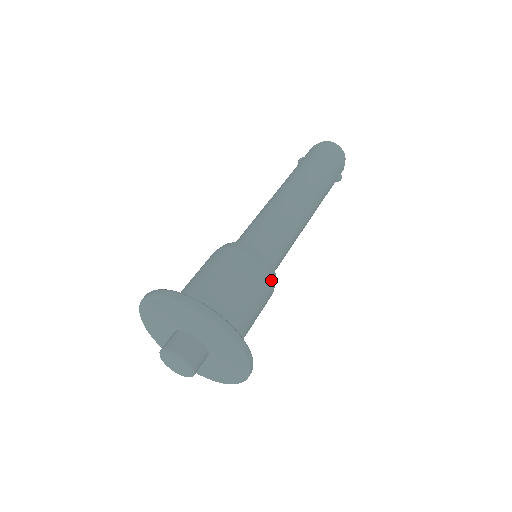
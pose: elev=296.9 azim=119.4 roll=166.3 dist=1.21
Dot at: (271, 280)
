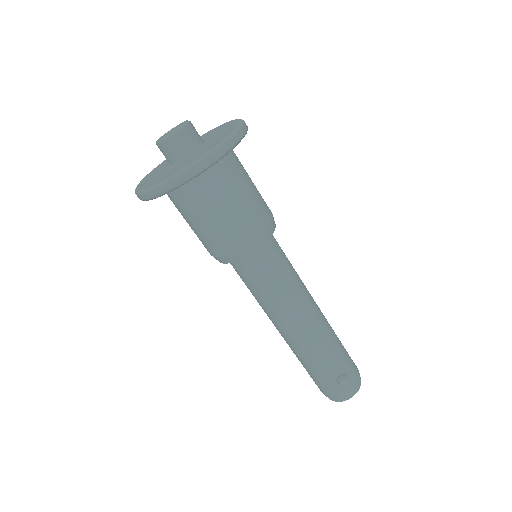
Dot at: (265, 228)
